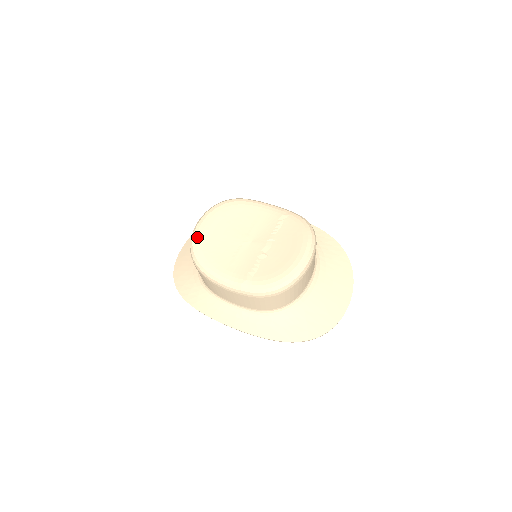
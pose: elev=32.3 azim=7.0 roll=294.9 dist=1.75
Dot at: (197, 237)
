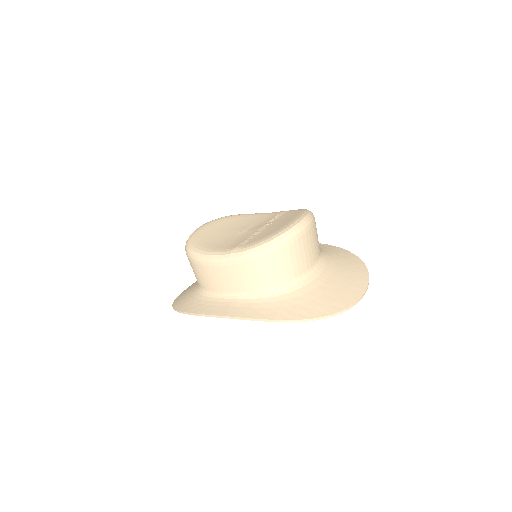
Dot at: (193, 235)
